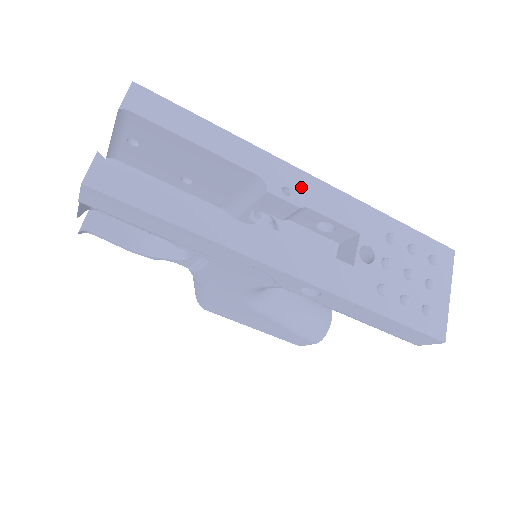
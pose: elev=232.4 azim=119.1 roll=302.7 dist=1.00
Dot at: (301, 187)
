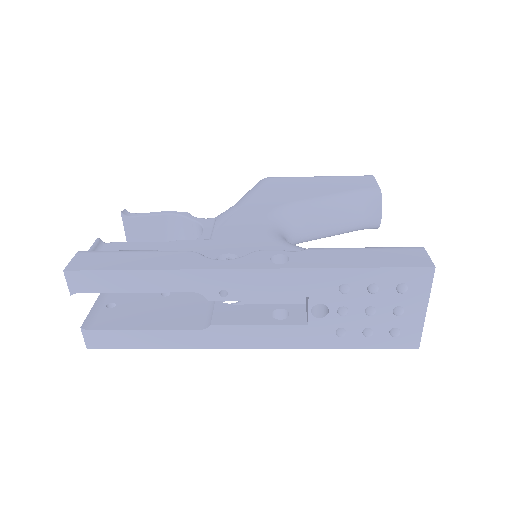
Dot at: (236, 284)
